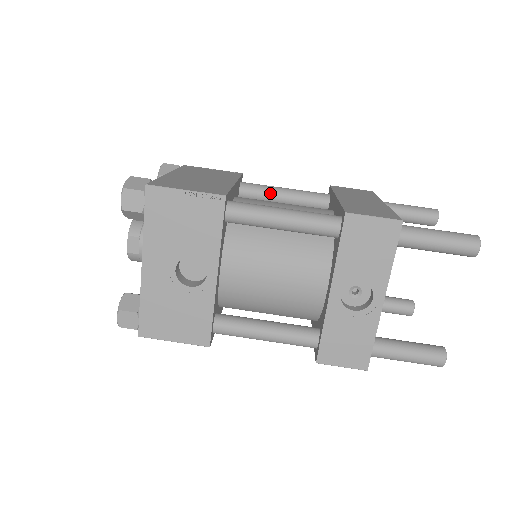
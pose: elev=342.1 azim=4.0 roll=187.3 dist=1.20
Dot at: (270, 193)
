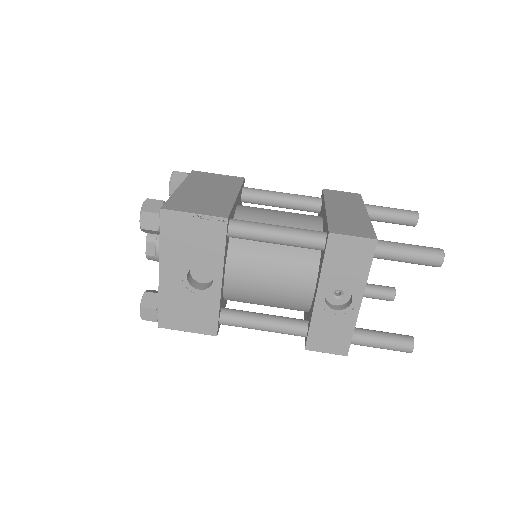
Dot at: (269, 198)
